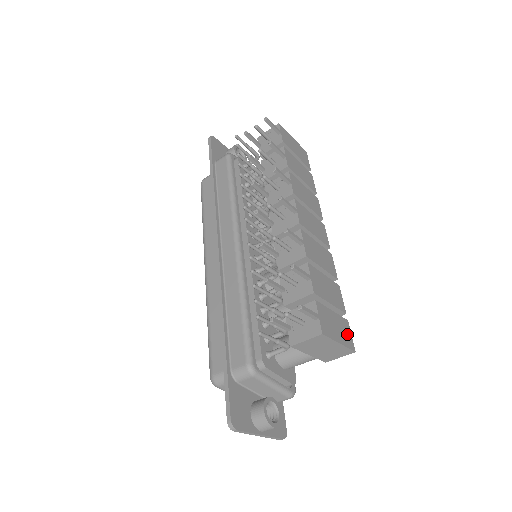
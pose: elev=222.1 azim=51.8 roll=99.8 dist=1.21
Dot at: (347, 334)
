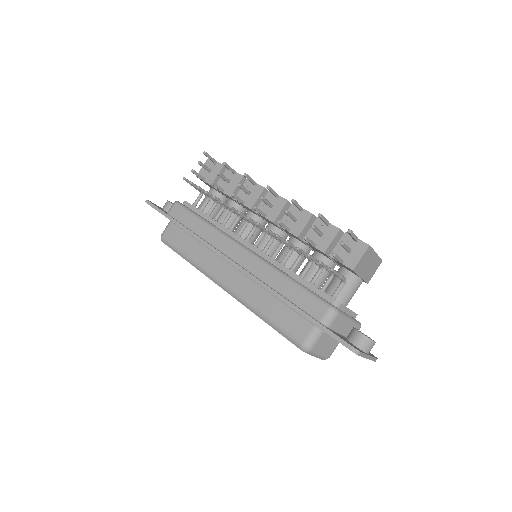
Dot at: occluded
